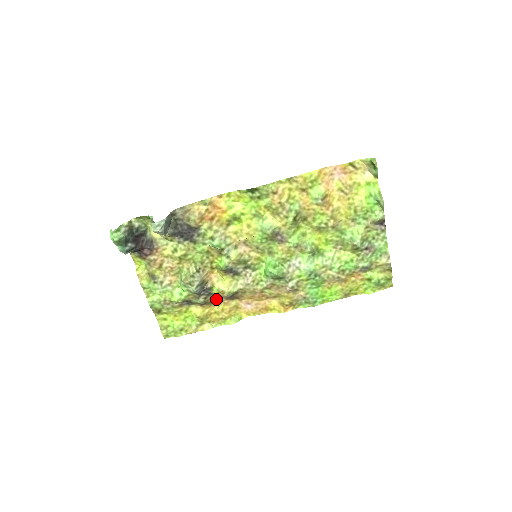
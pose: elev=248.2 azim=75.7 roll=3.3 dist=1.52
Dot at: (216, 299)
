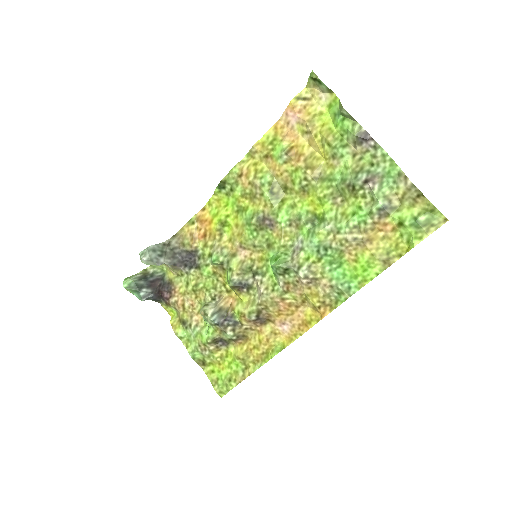
Dot at: (247, 329)
